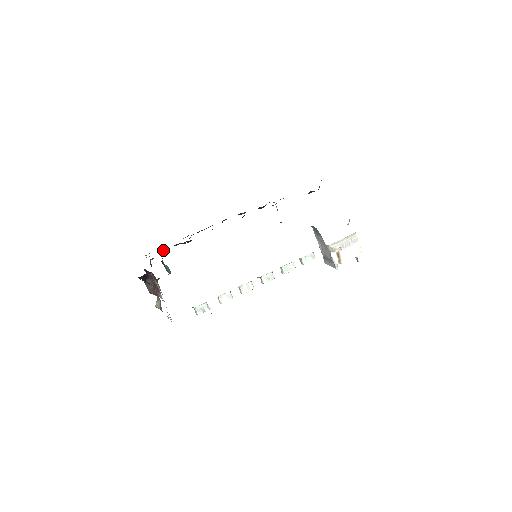
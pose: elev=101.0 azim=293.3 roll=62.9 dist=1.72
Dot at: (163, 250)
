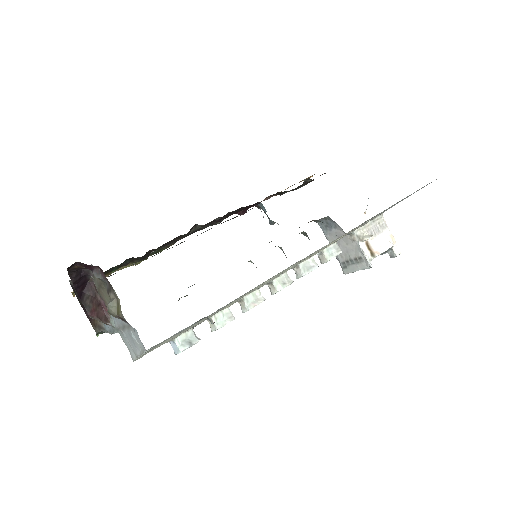
Dot at: (104, 273)
